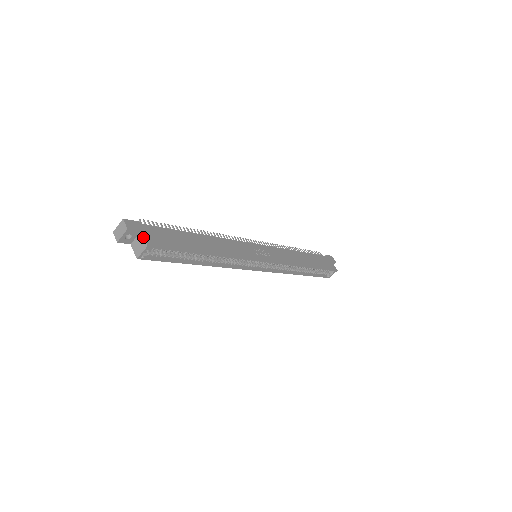
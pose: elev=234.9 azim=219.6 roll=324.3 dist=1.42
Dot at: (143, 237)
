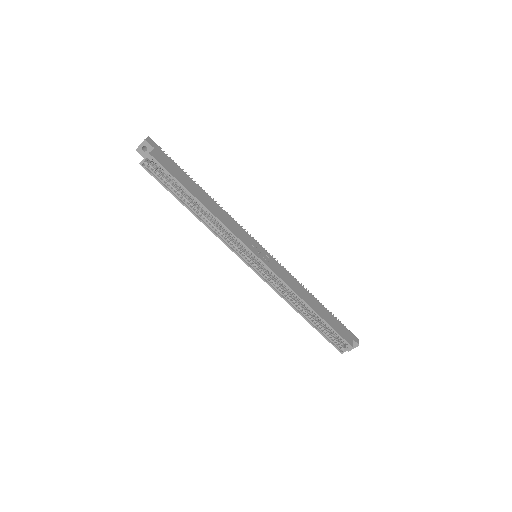
Dot at: (152, 150)
